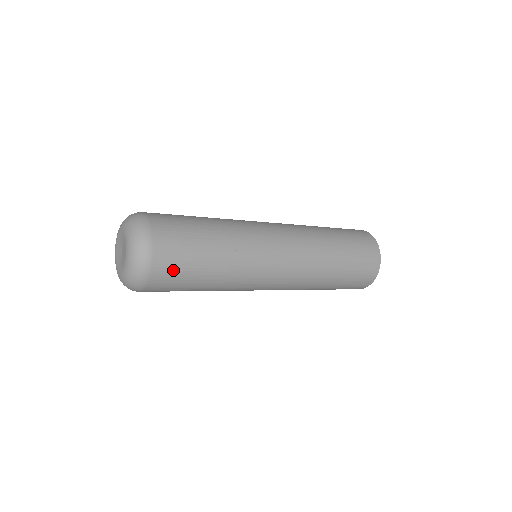
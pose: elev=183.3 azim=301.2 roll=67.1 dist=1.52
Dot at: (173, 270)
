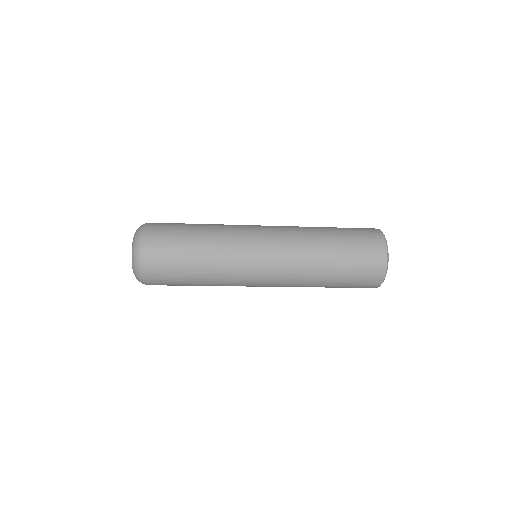
Dot at: (164, 254)
